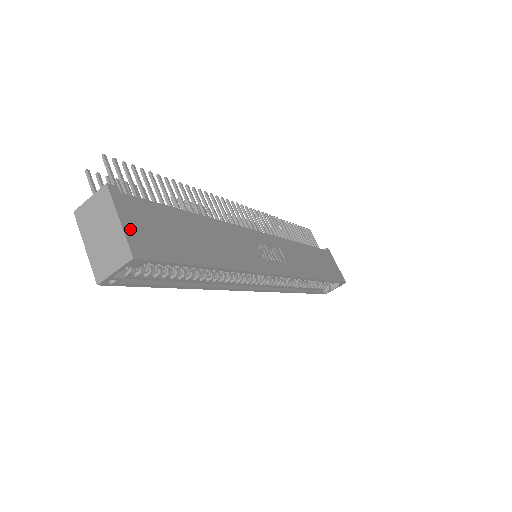
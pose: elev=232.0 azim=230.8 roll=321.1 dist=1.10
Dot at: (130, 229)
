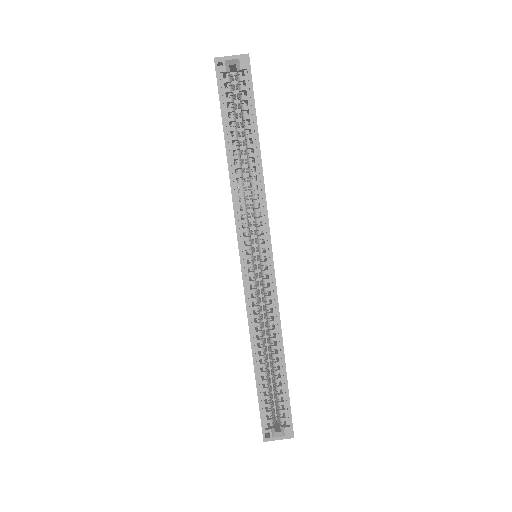
Dot at: occluded
